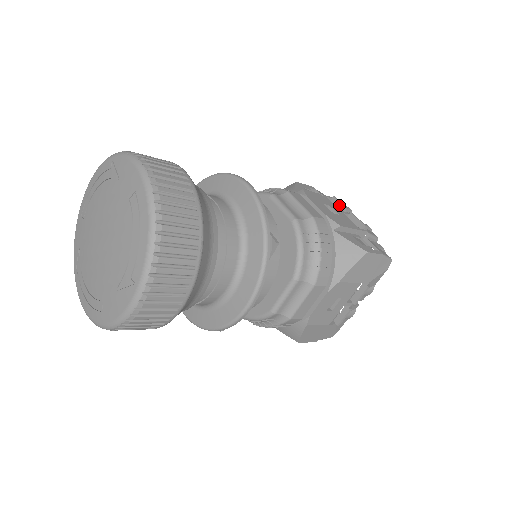
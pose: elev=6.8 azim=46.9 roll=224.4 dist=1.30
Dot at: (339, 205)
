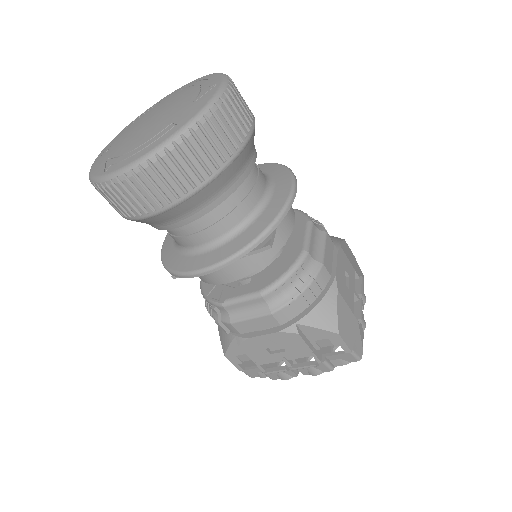
Dot at: occluded
